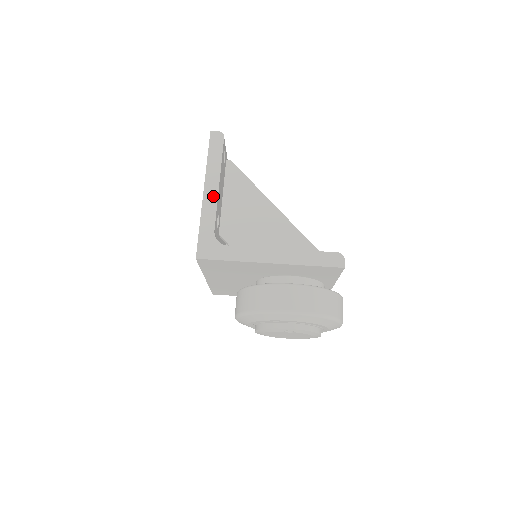
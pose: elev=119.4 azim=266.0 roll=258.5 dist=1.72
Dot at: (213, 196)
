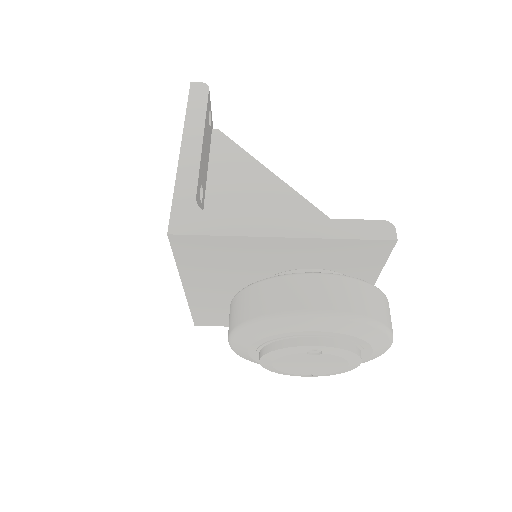
Dot at: (194, 154)
